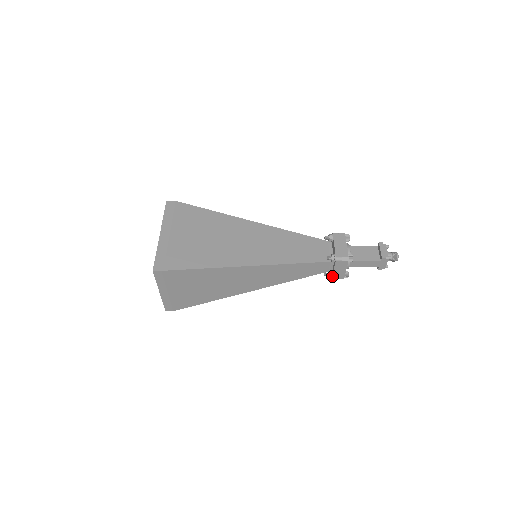
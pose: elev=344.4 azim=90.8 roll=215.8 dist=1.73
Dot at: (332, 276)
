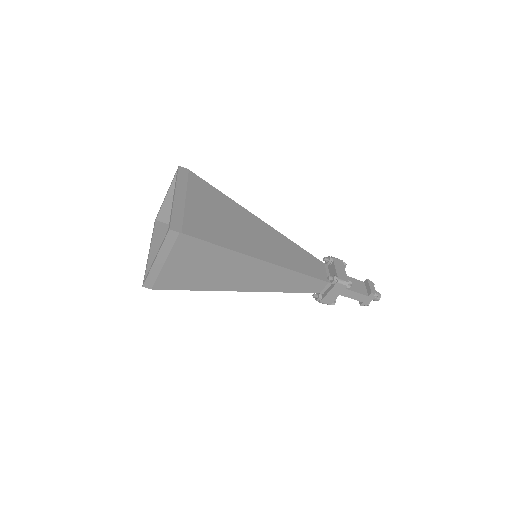
Dot at: (322, 298)
